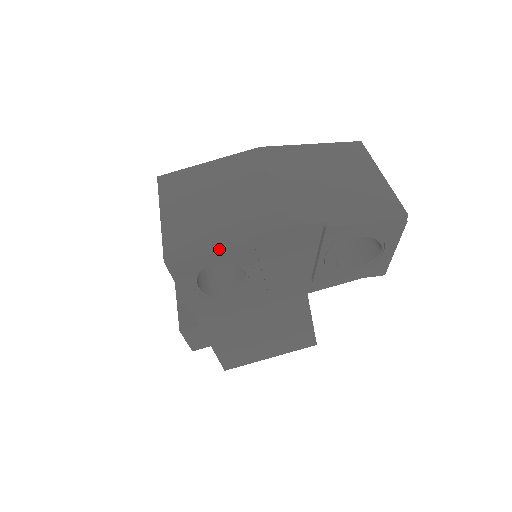
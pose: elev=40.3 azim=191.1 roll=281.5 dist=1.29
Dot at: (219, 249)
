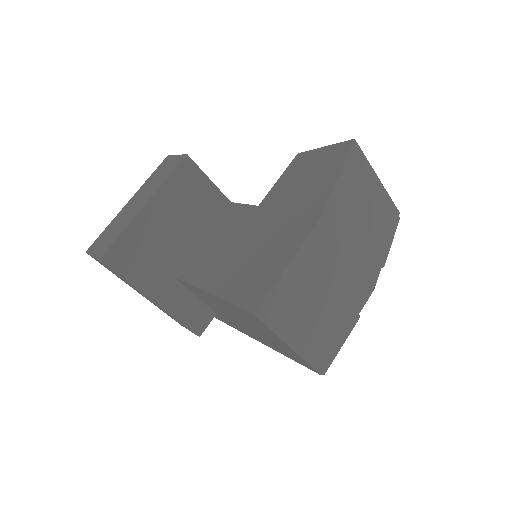
Dot at: occluded
